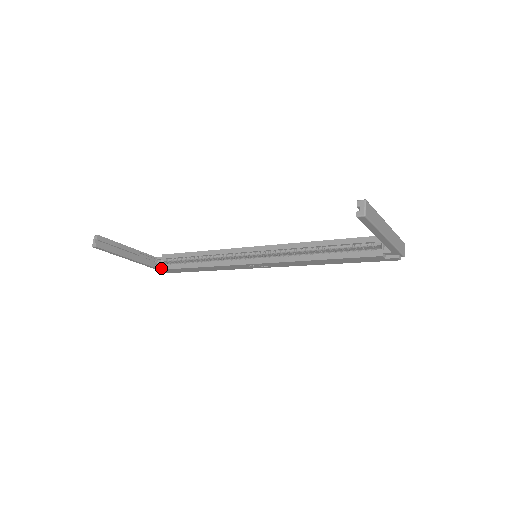
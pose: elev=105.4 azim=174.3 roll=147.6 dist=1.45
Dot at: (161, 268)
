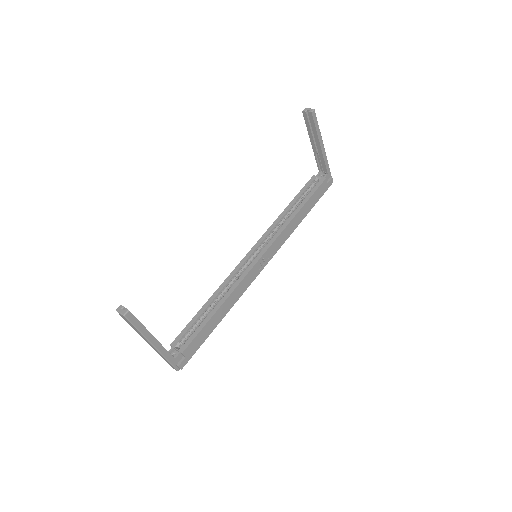
Dot at: (182, 350)
